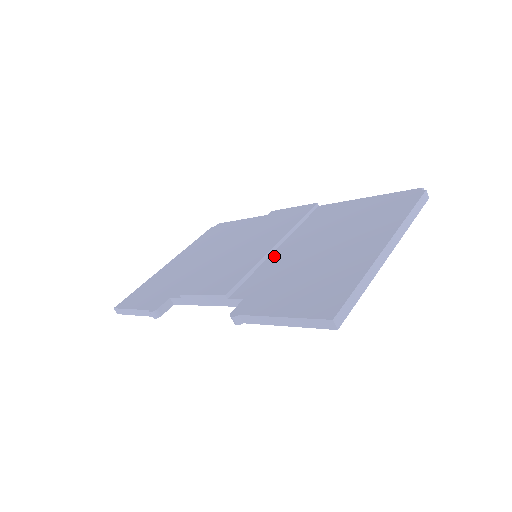
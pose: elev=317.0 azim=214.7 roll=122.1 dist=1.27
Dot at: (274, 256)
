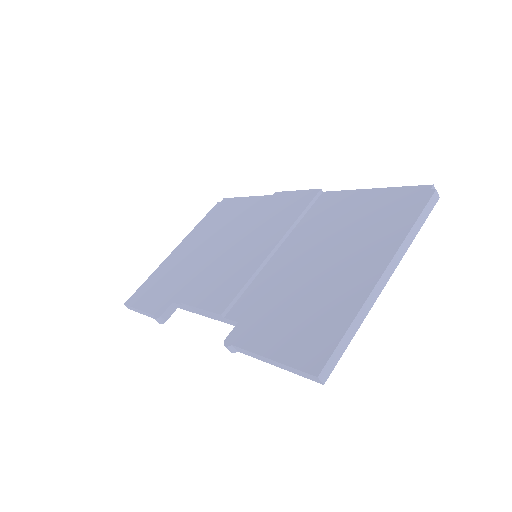
Dot at: (272, 263)
